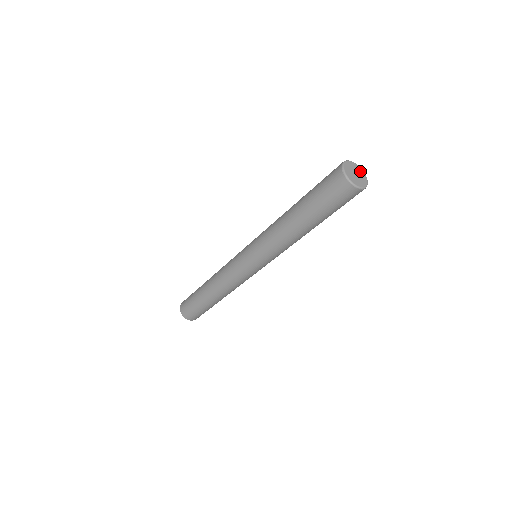
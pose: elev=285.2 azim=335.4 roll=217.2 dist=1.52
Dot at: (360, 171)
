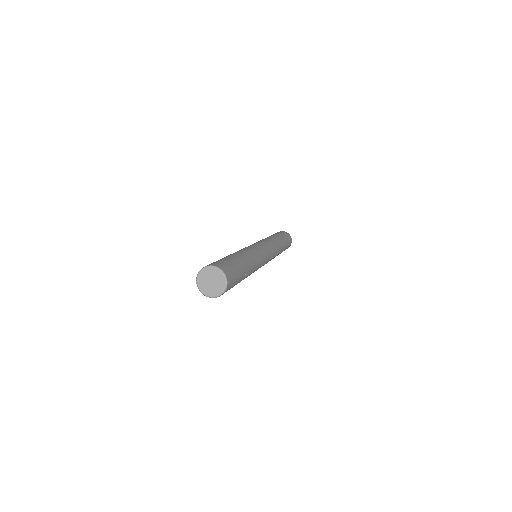
Dot at: (217, 274)
